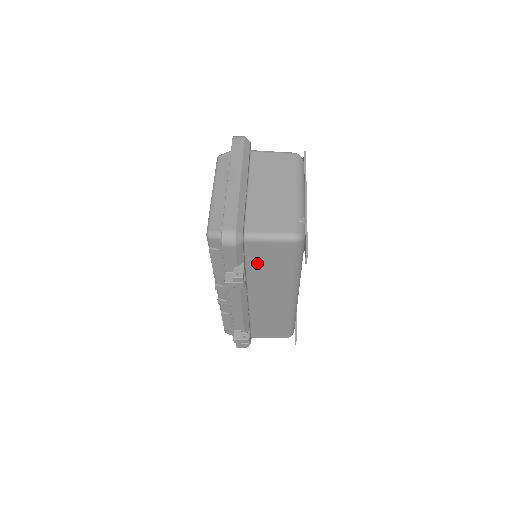
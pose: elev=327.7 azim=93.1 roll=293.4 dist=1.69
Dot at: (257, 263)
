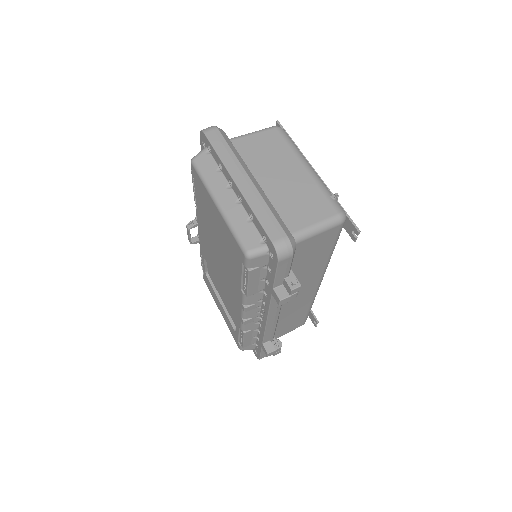
Dot at: (298, 263)
